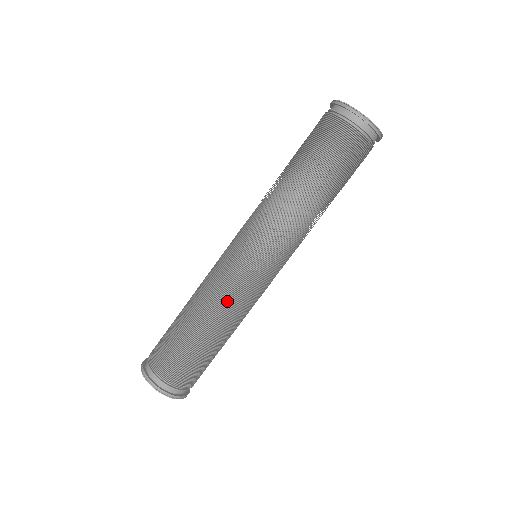
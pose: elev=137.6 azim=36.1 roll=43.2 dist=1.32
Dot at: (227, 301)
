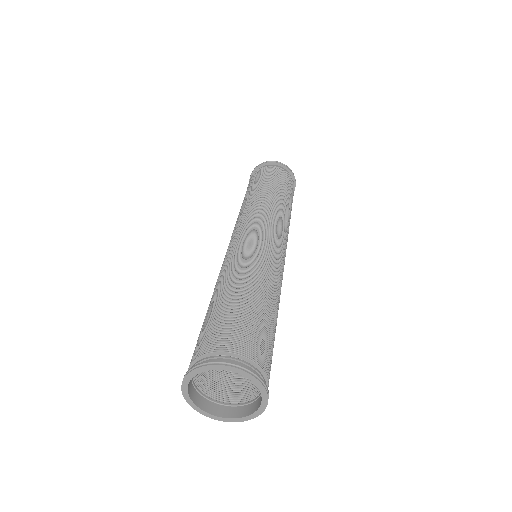
Dot at: (268, 267)
